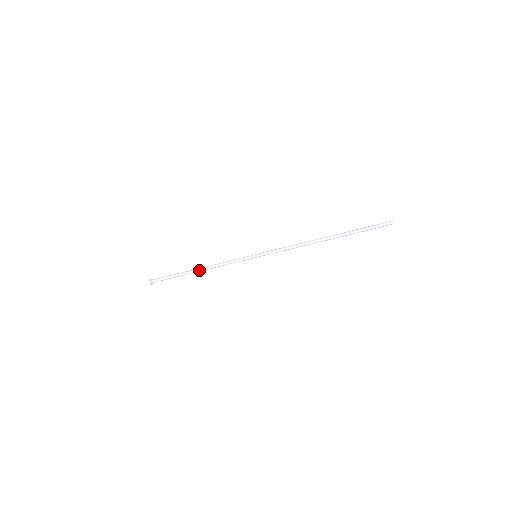
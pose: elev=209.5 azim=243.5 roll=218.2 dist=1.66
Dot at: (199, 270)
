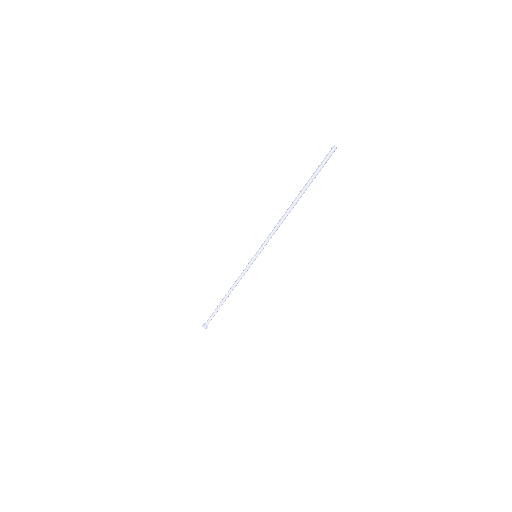
Dot at: (226, 294)
